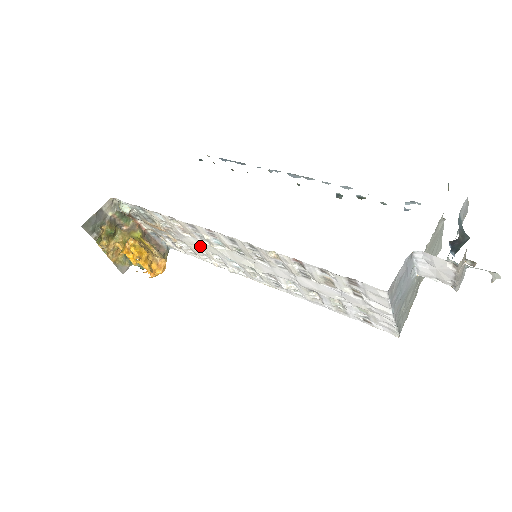
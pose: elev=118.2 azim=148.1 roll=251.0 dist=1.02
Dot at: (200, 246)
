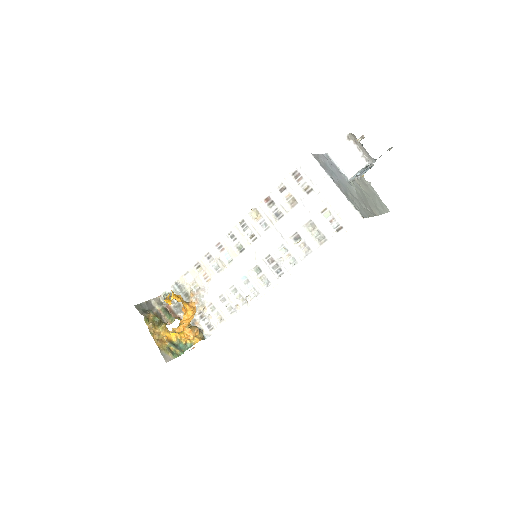
Dot at: (221, 288)
